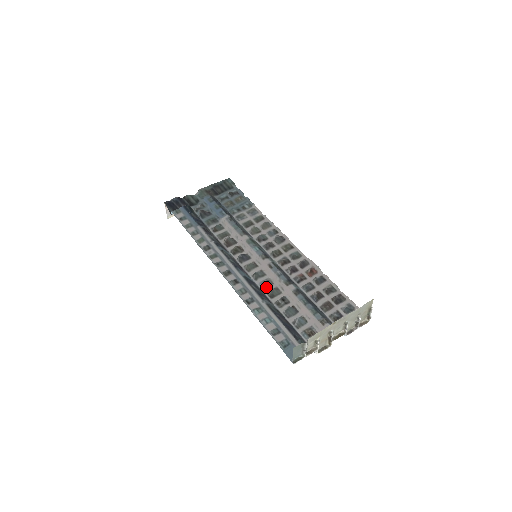
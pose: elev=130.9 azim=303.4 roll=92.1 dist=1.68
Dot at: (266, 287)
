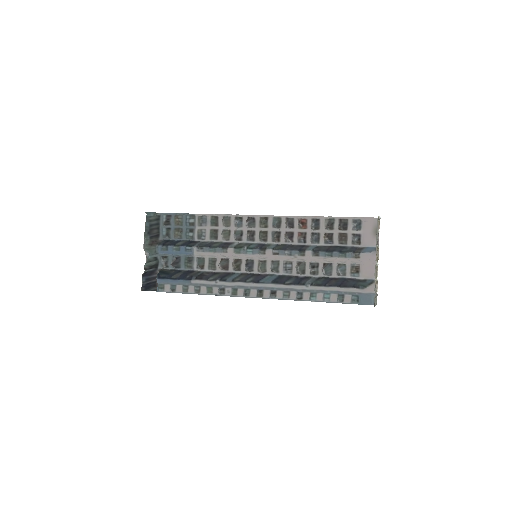
Dot at: (291, 270)
